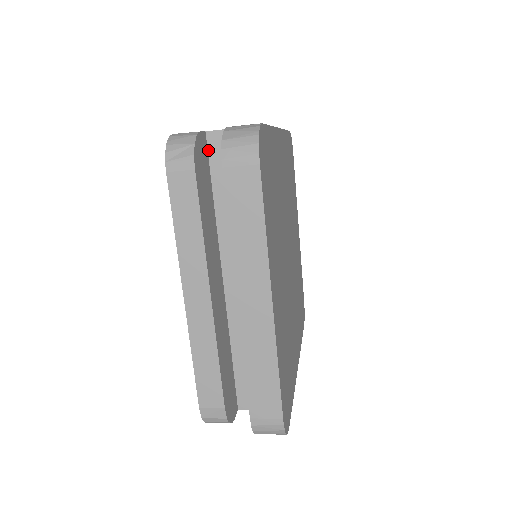
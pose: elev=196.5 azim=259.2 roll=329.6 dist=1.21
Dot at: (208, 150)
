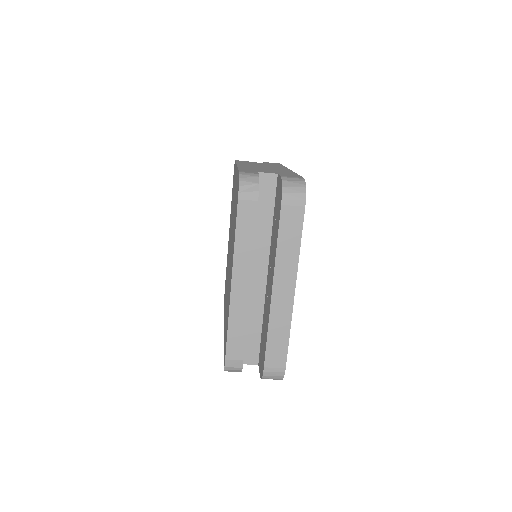
Dot at: occluded
